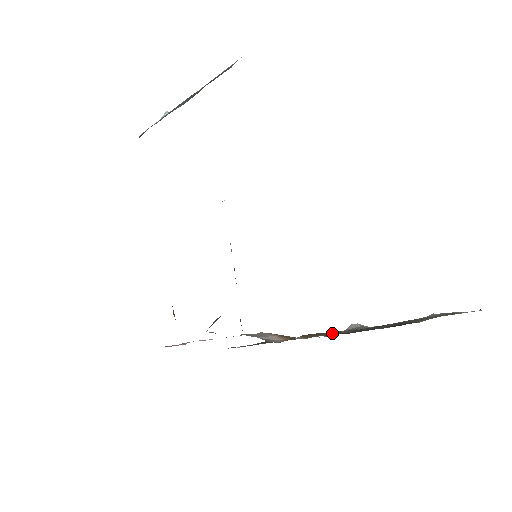
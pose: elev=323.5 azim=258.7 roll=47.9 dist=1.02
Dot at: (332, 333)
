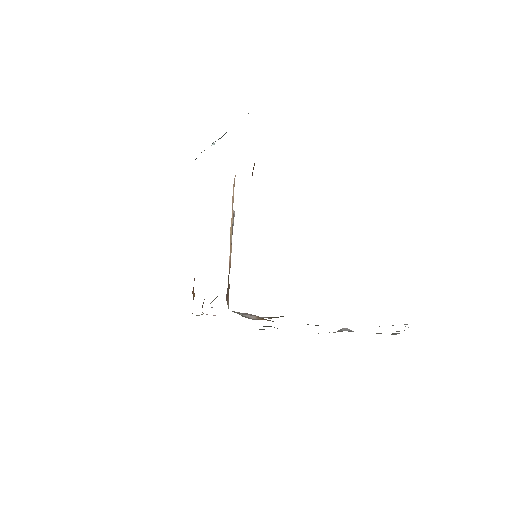
Dot at: occluded
